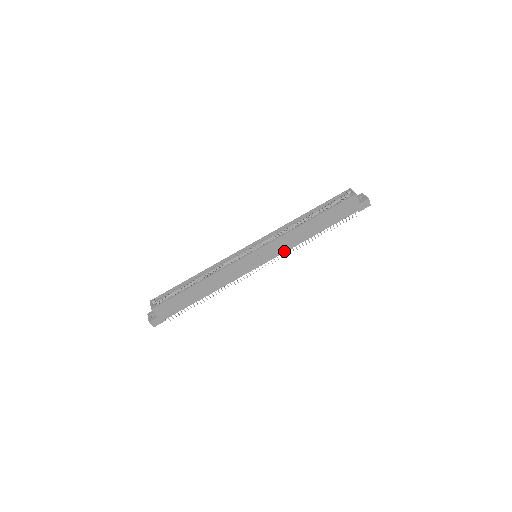
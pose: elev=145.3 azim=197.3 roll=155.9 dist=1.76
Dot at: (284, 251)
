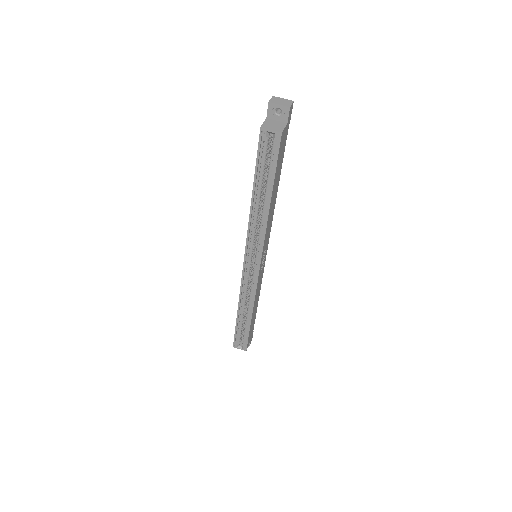
Dot at: (270, 227)
